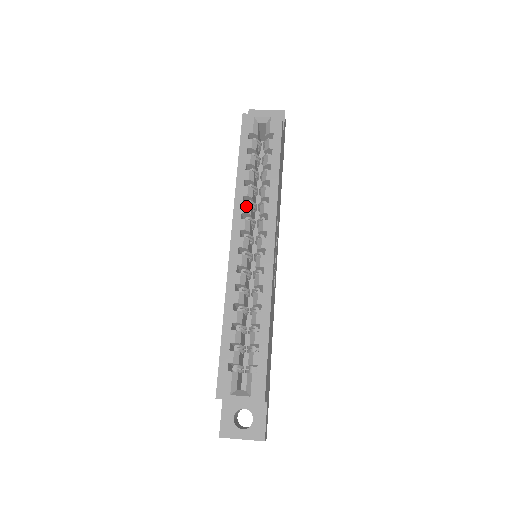
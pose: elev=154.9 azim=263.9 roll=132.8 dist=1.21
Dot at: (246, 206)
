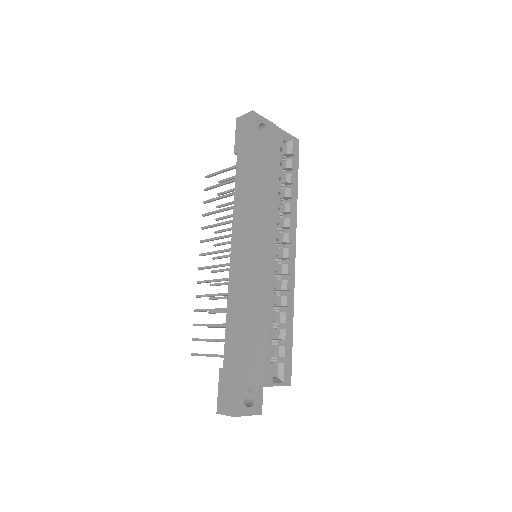
Dot at: occluded
